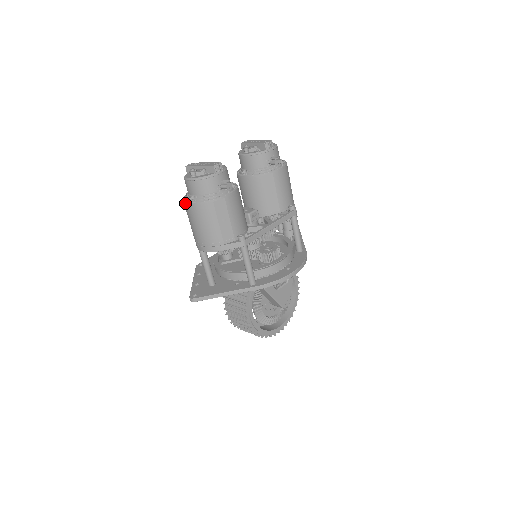
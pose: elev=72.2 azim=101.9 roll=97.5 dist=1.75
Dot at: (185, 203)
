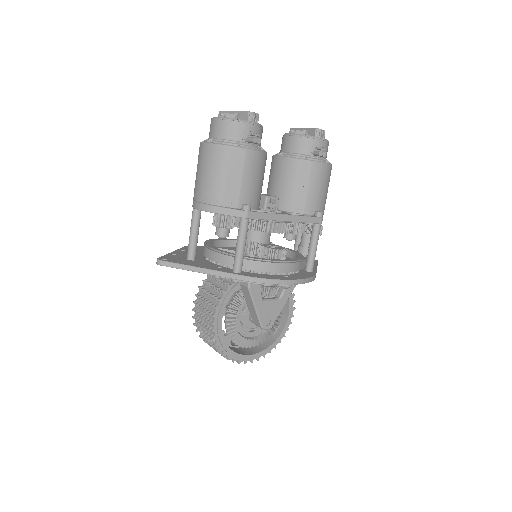
Dot at: (200, 145)
